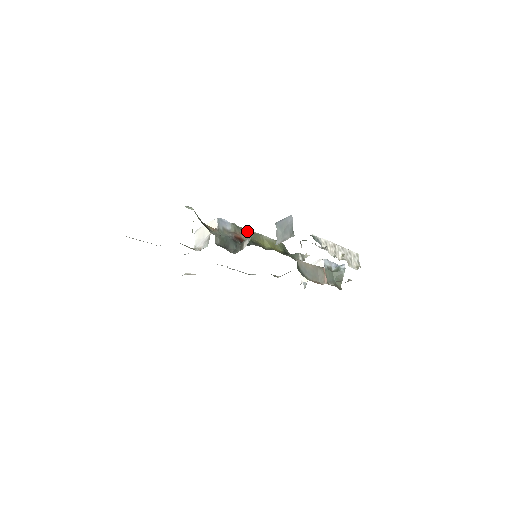
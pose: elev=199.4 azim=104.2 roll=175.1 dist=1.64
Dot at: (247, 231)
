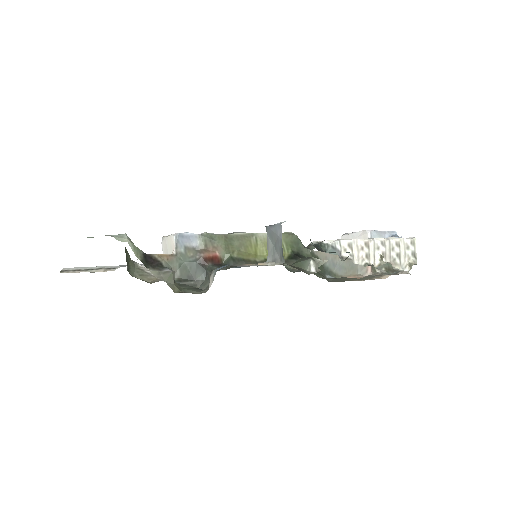
Dot at: (228, 238)
